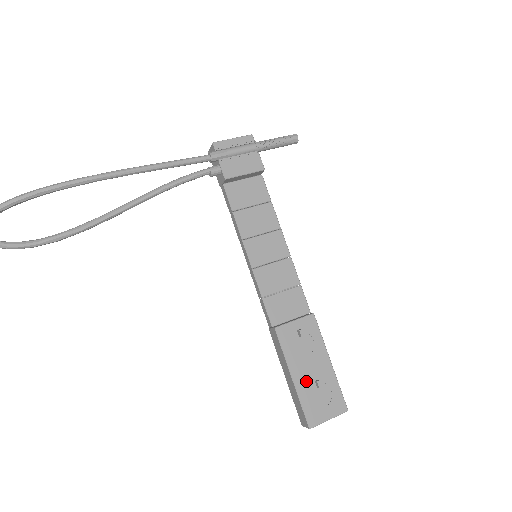
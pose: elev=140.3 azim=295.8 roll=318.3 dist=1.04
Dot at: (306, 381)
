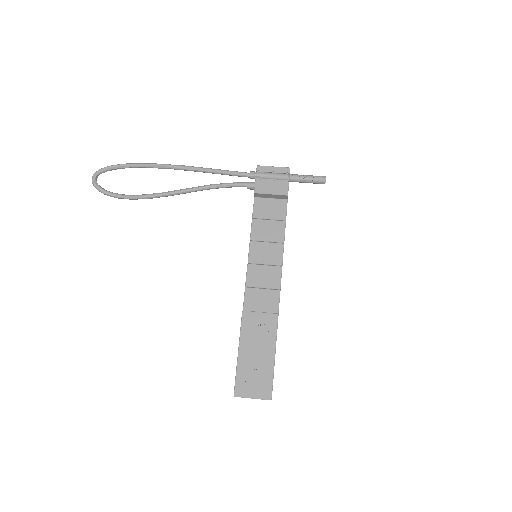
Dot at: (248, 360)
